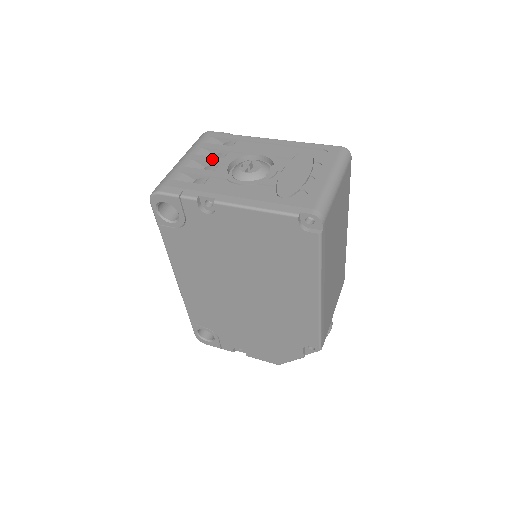
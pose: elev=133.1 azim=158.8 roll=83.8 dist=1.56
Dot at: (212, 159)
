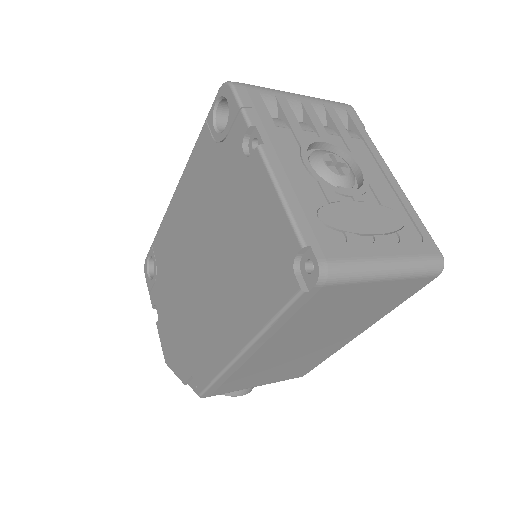
Dot at: (317, 122)
